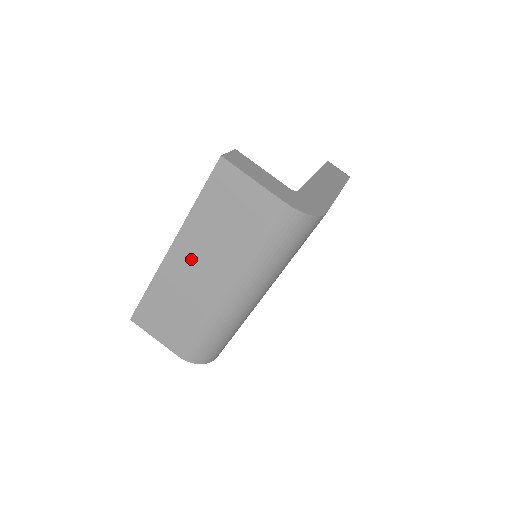
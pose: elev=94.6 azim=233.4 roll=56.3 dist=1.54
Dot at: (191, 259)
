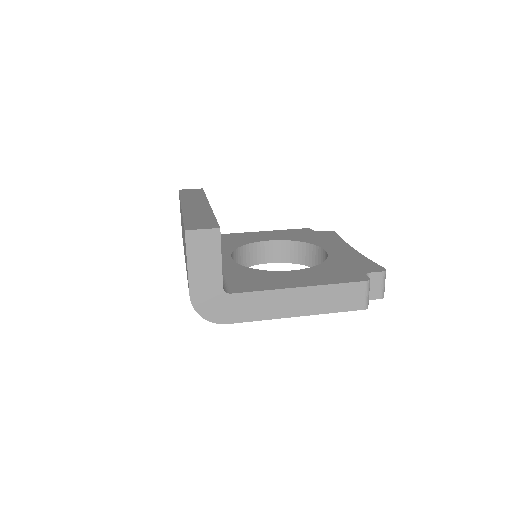
Dot at: occluded
